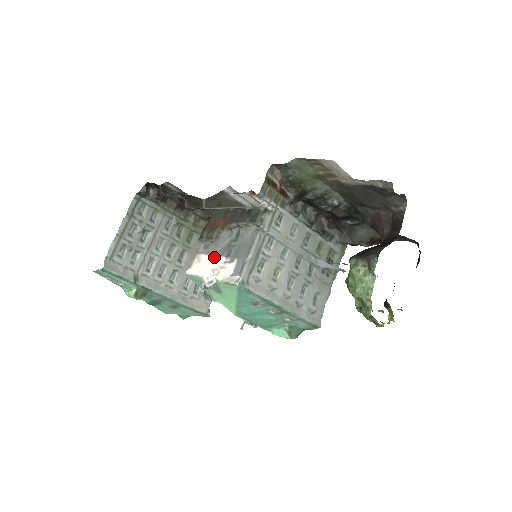
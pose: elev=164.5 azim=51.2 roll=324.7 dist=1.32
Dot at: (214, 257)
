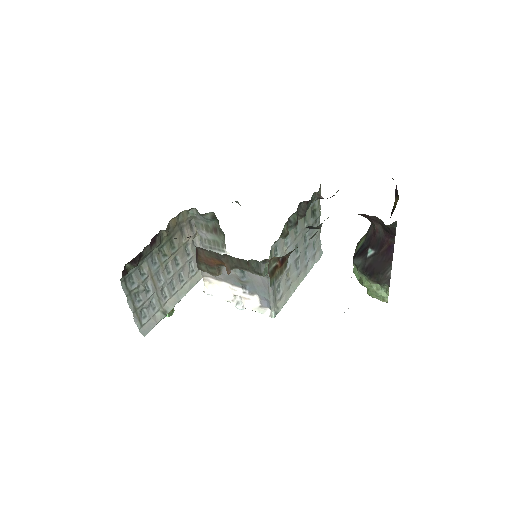
Dot at: (227, 285)
